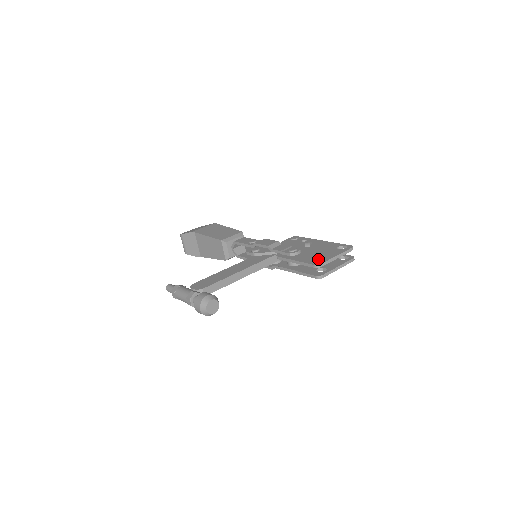
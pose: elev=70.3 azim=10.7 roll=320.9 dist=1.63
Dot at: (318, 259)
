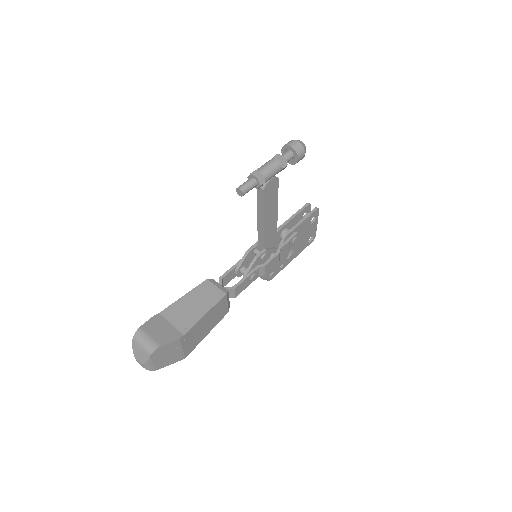
Dot at: (302, 218)
